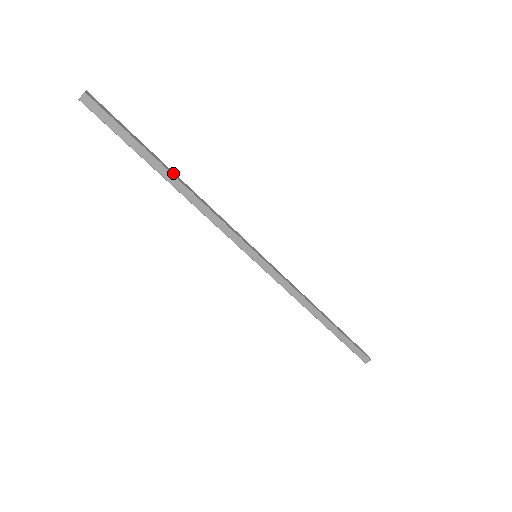
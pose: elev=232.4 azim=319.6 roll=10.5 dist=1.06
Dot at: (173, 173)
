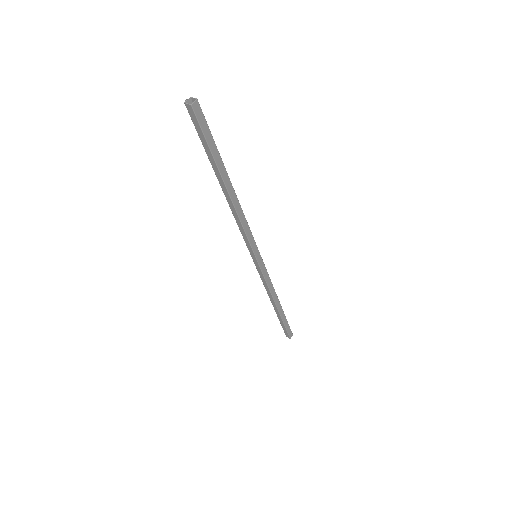
Dot at: (228, 182)
